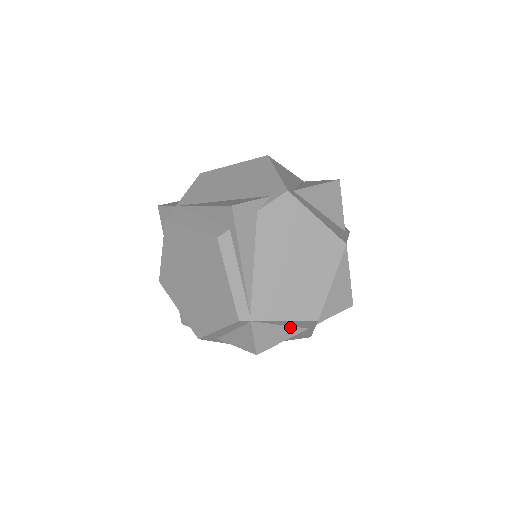
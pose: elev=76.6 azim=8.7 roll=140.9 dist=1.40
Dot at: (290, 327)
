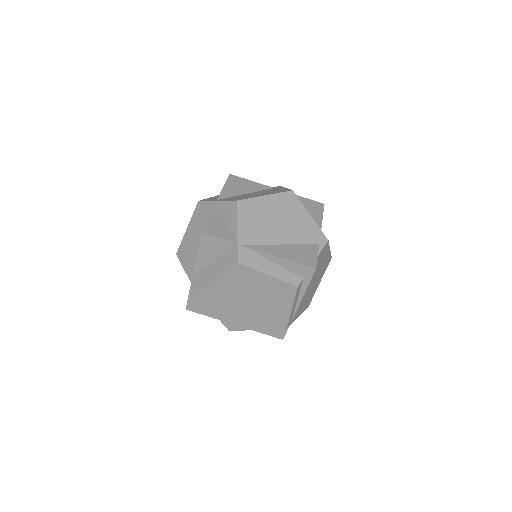
Dot at: occluded
